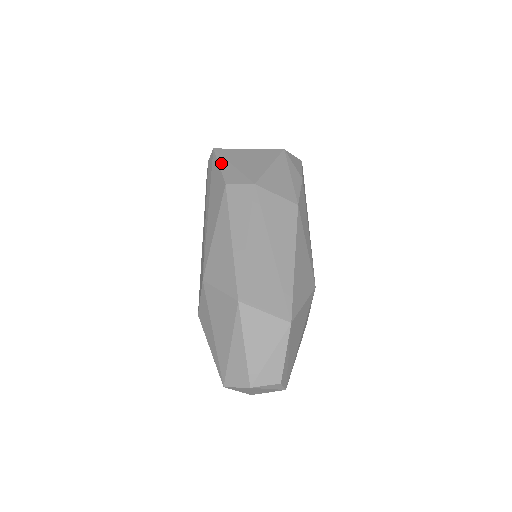
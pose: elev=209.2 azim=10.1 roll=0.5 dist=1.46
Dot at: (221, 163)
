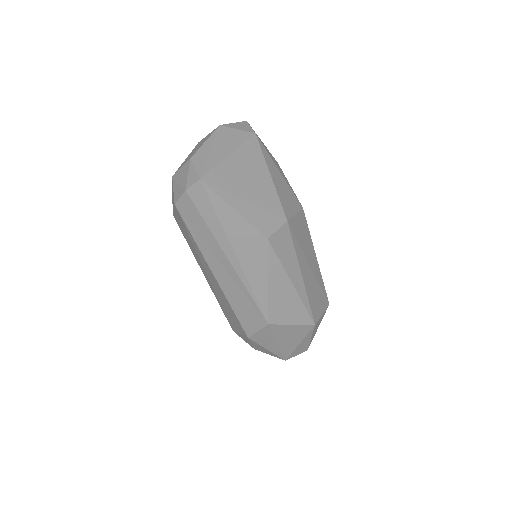
Dot at: (234, 205)
